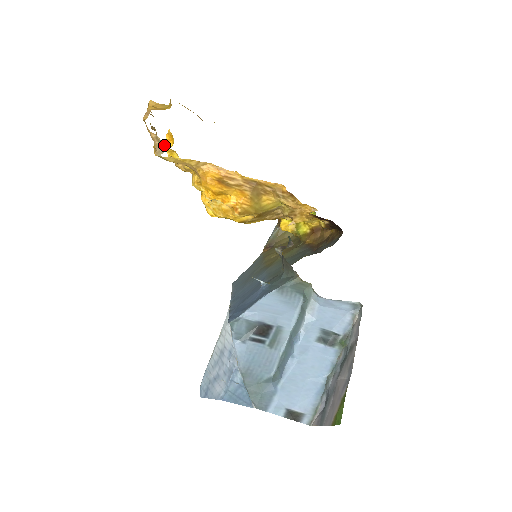
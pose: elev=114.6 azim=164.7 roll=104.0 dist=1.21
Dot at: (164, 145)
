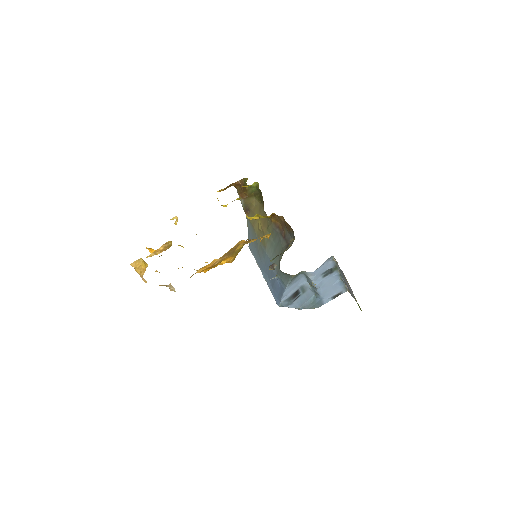
Dot at: (170, 285)
